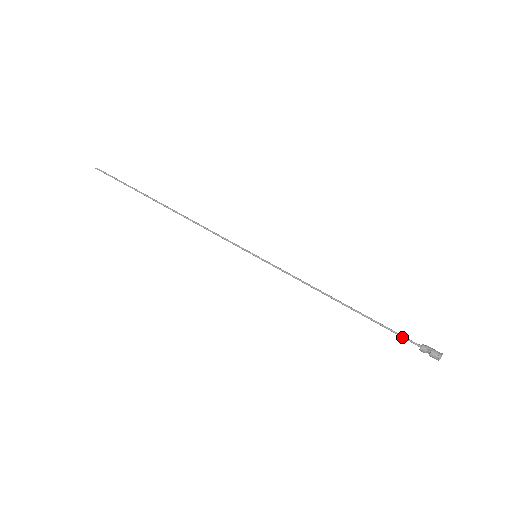
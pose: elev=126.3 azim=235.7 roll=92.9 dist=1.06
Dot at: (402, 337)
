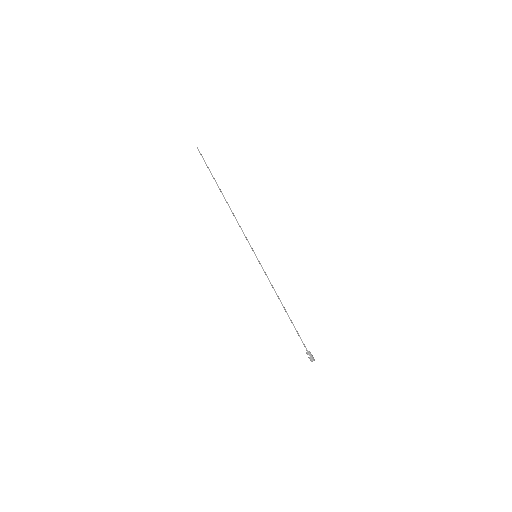
Dot at: (302, 341)
